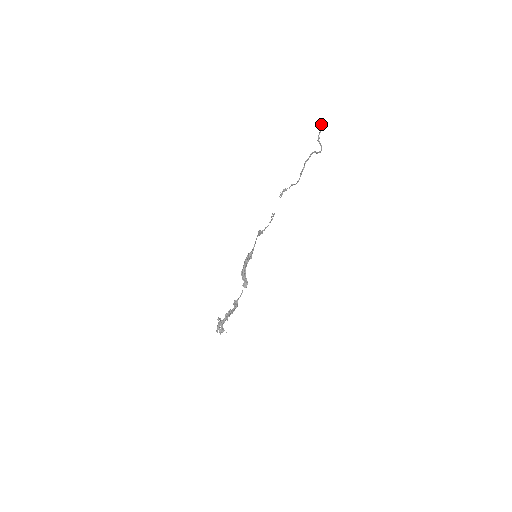
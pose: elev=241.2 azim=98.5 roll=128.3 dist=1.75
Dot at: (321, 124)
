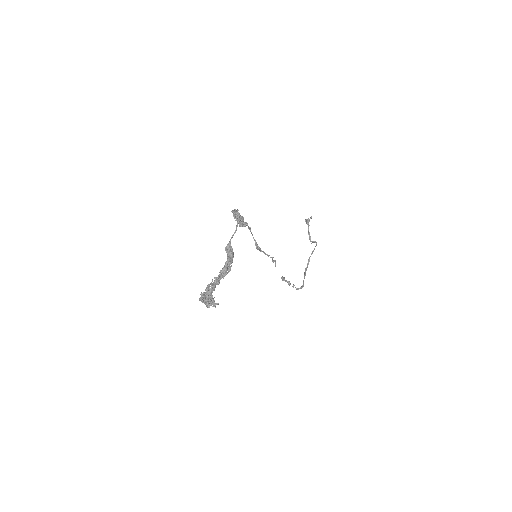
Dot at: (307, 219)
